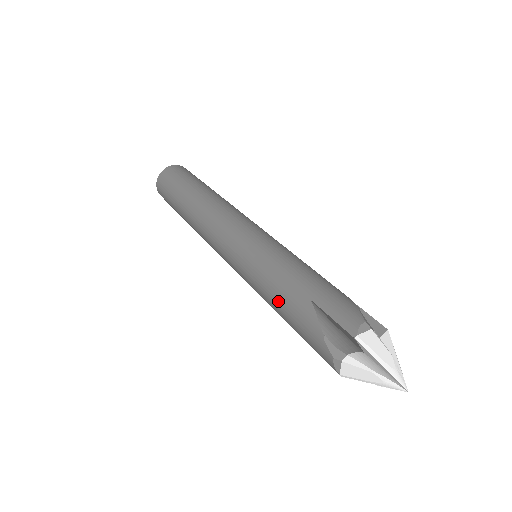
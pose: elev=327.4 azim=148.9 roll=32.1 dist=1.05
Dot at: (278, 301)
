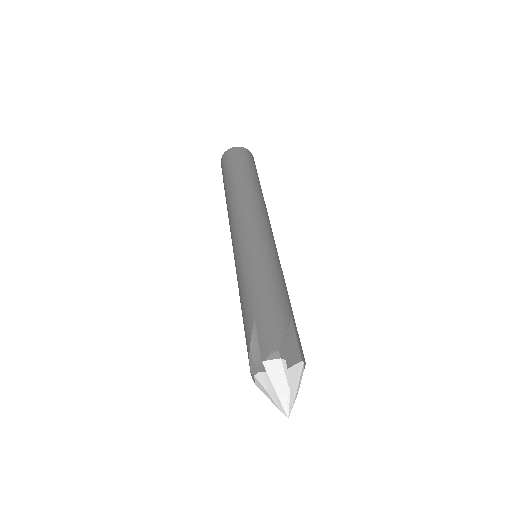
Dot at: (241, 307)
